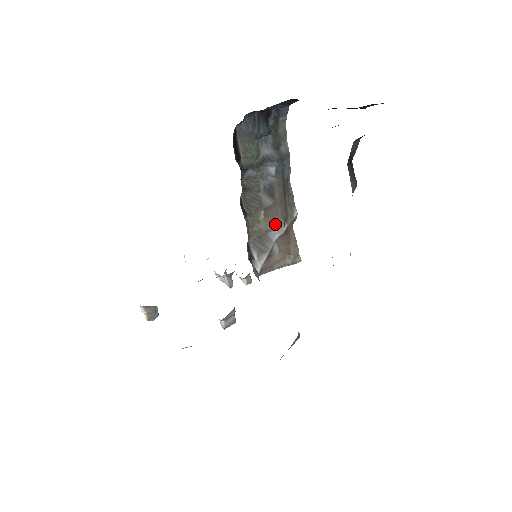
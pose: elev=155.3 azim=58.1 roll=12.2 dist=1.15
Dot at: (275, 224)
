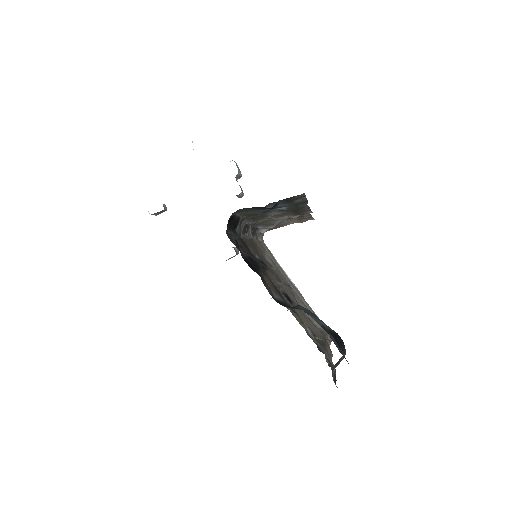
Dot at: (285, 215)
